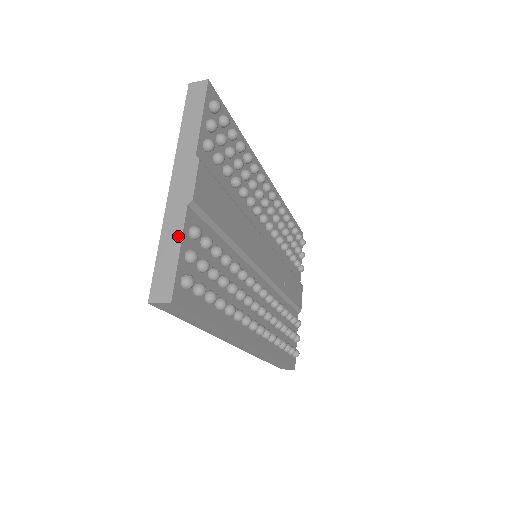
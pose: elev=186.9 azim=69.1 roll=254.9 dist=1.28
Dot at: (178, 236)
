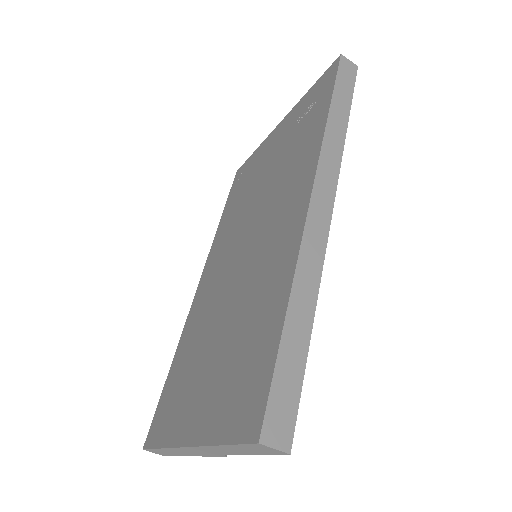
Dot at: occluded
